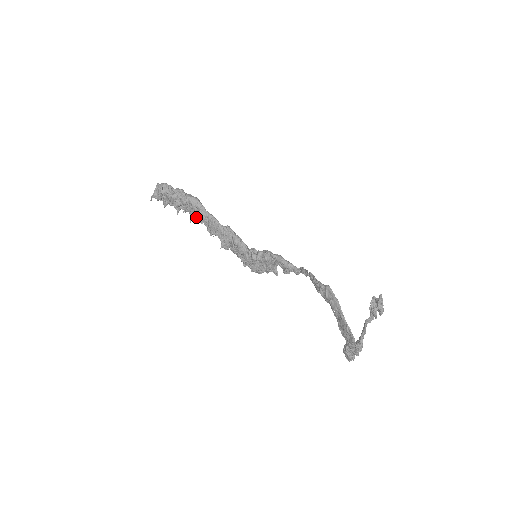
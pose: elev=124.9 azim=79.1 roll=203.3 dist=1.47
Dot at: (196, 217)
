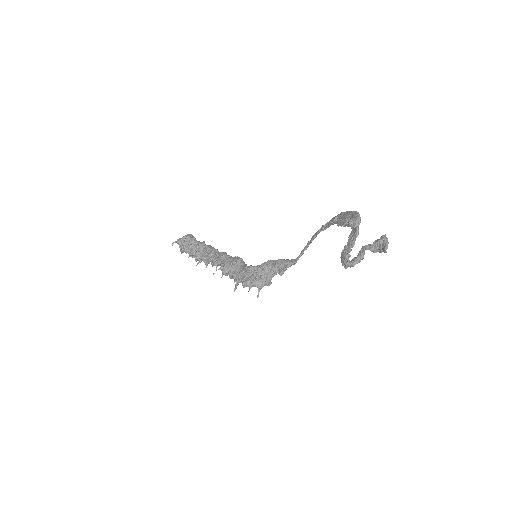
Dot at: (206, 257)
